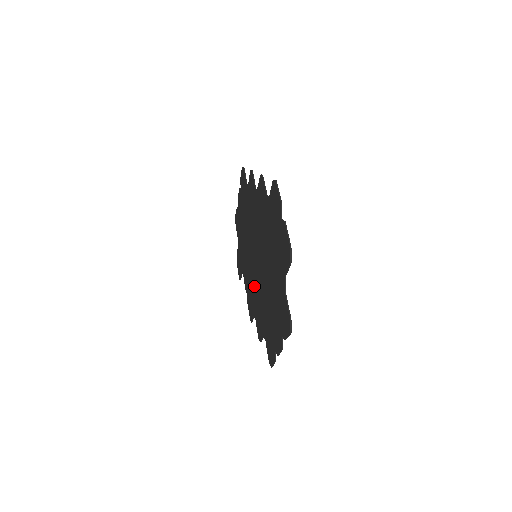
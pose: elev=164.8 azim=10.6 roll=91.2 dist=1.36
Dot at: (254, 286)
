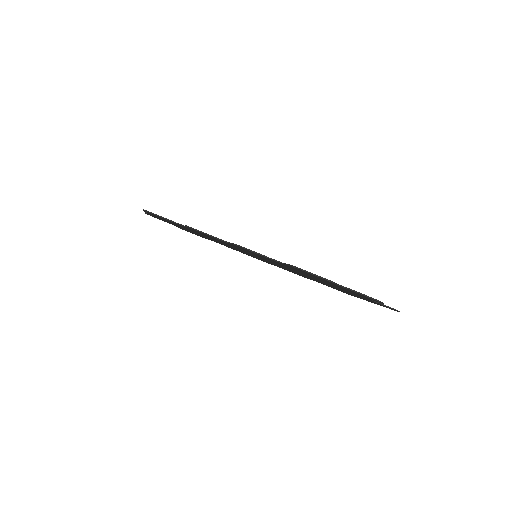
Dot at: occluded
